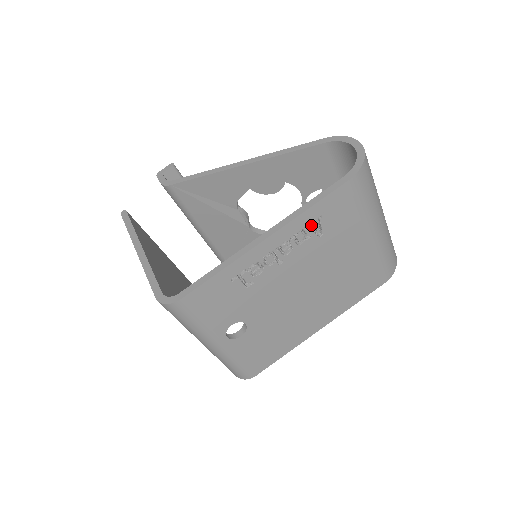
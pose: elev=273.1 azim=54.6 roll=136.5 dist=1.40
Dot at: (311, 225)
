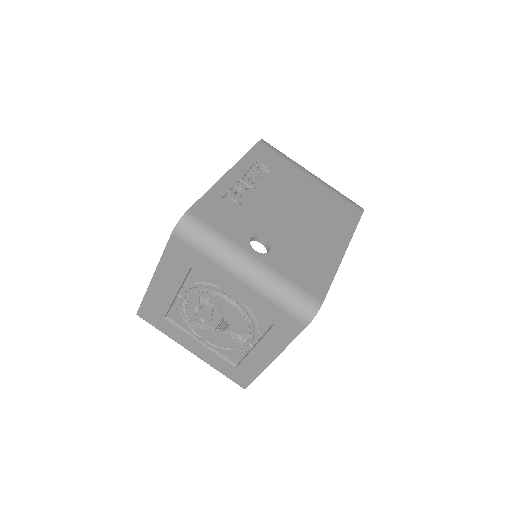
Dot at: (256, 166)
